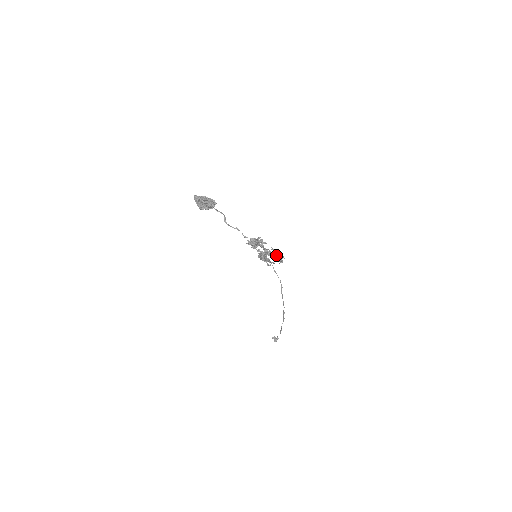
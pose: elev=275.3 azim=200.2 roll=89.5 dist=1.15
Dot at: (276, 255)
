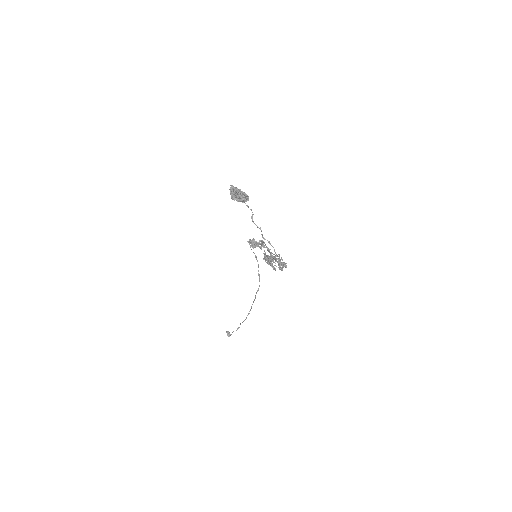
Dot at: (282, 263)
